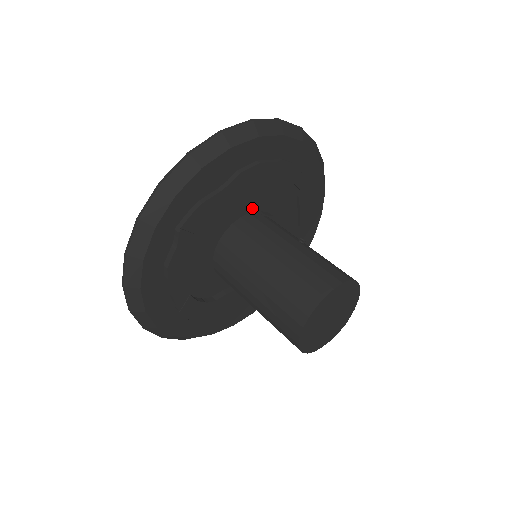
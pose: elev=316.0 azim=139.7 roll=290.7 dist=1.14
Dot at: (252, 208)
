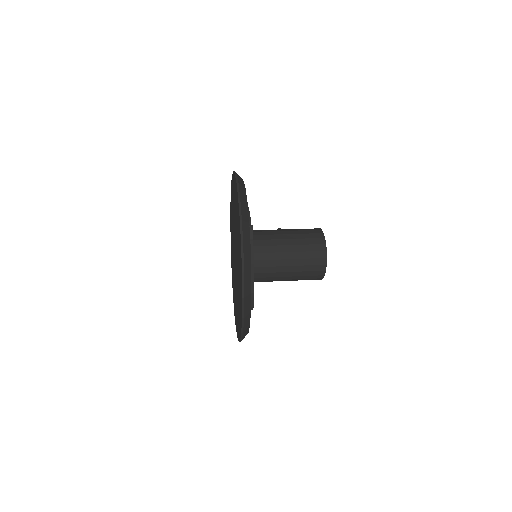
Dot at: occluded
